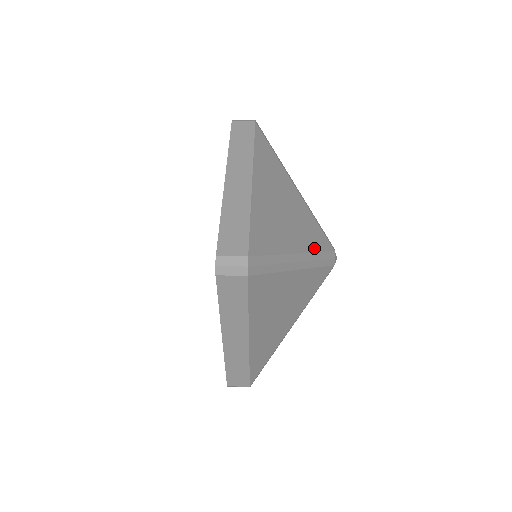
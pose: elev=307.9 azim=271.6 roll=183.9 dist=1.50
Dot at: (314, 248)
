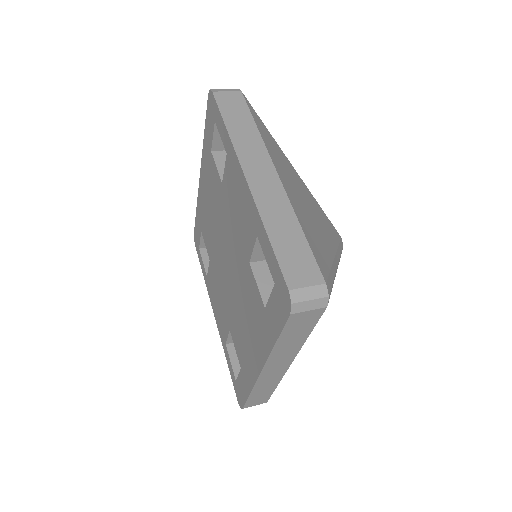
Dot at: (335, 242)
